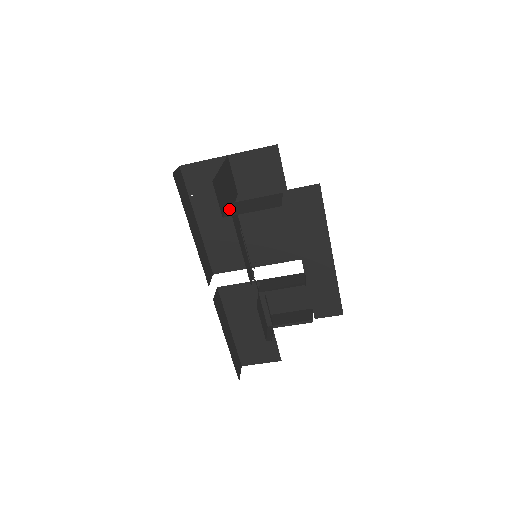
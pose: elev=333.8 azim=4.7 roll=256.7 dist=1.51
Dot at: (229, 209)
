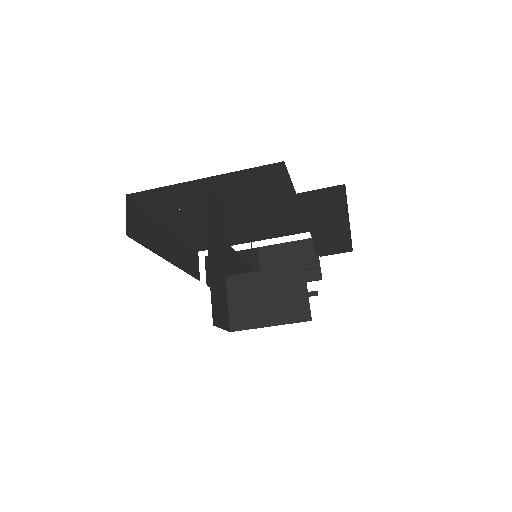
Dot at: (232, 302)
